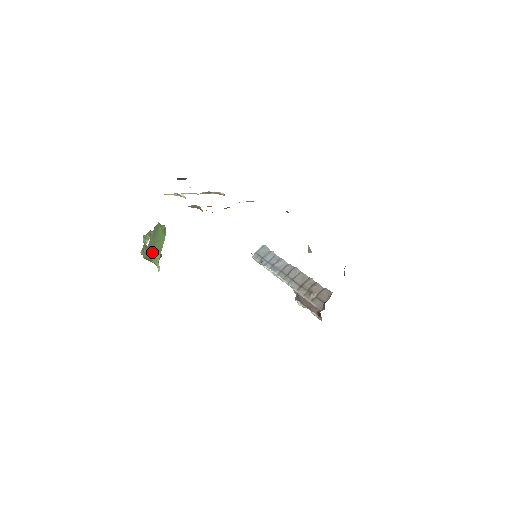
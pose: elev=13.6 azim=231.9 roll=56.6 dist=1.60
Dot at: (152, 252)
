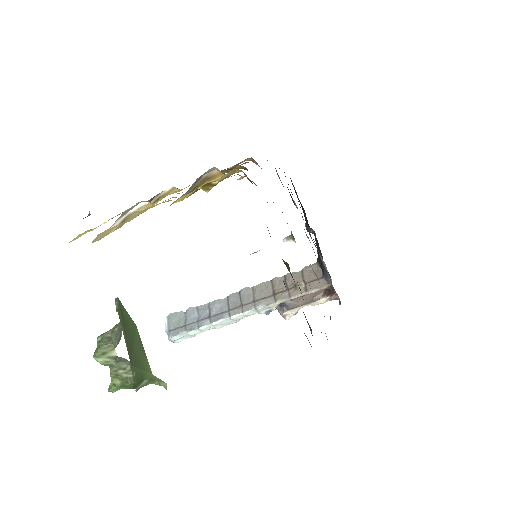
Dot at: (137, 362)
